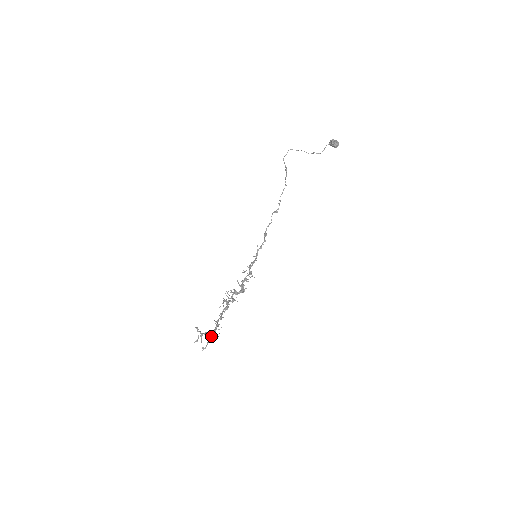
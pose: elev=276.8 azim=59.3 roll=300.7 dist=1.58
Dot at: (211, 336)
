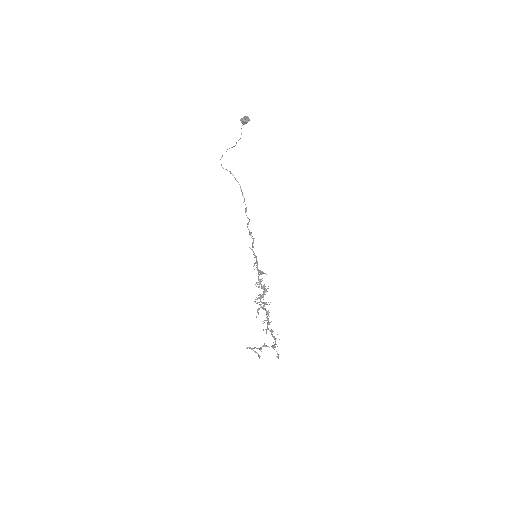
Dot at: (275, 343)
